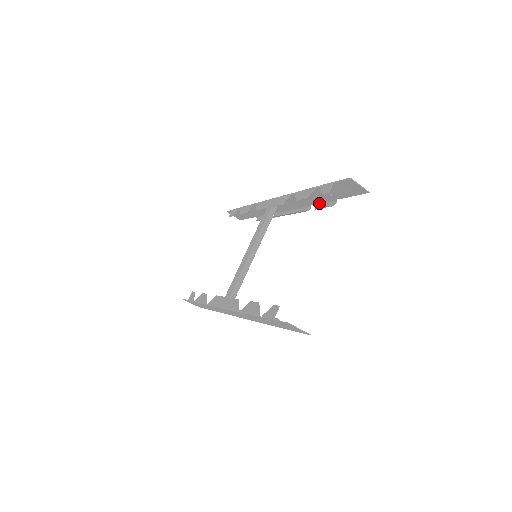
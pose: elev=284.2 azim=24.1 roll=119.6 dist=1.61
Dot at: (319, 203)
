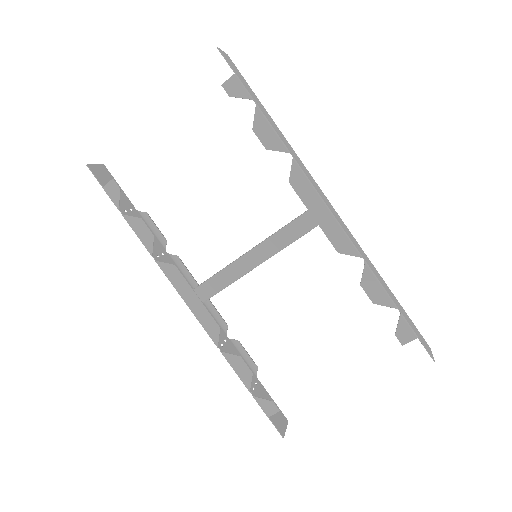
Dot at: (374, 268)
